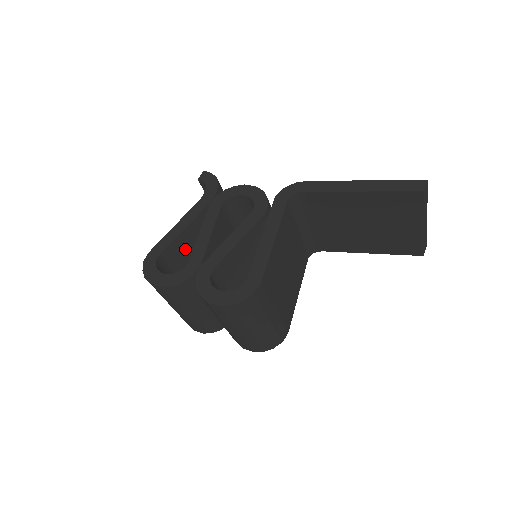
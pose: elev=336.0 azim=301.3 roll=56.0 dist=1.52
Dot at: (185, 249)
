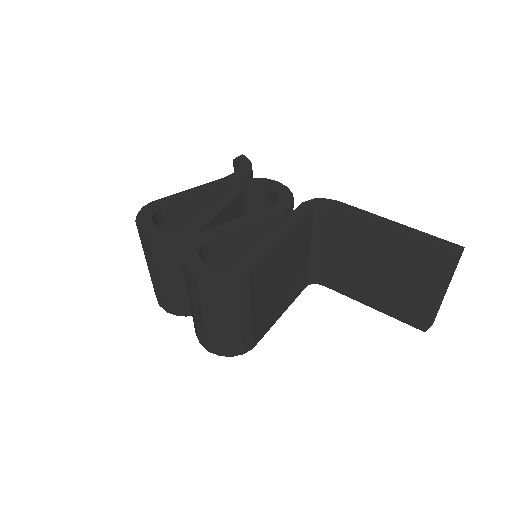
Dot at: (189, 217)
